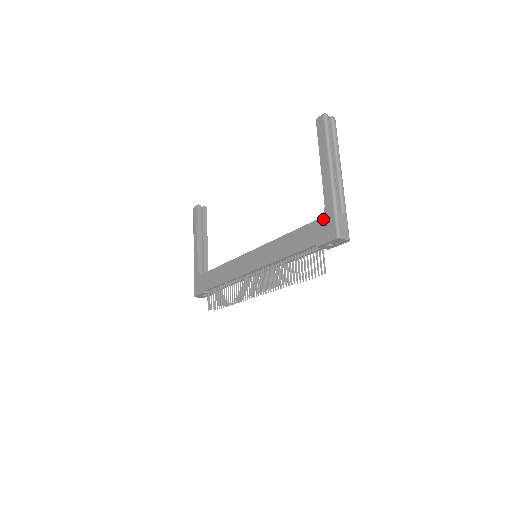
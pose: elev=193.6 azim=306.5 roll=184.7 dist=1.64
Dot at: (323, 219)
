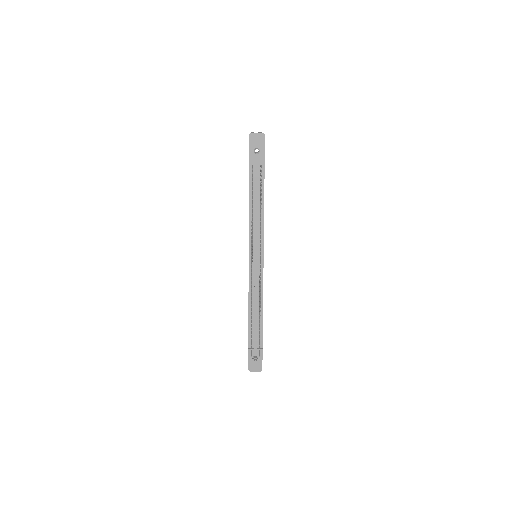
Dot at: occluded
